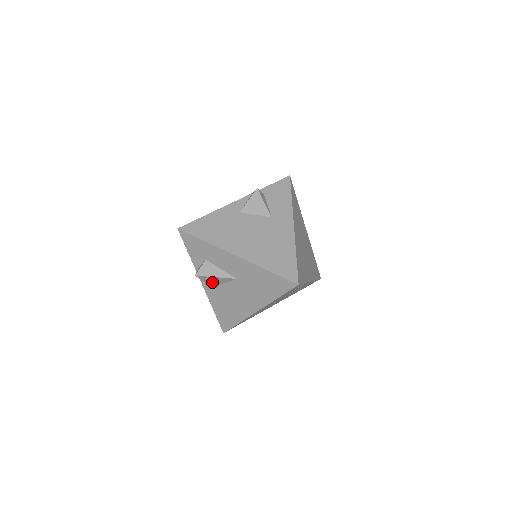
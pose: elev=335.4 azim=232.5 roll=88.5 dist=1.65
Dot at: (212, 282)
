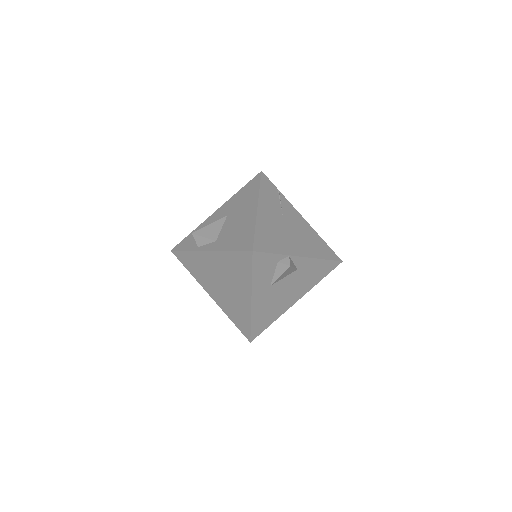
Dot at: (211, 234)
